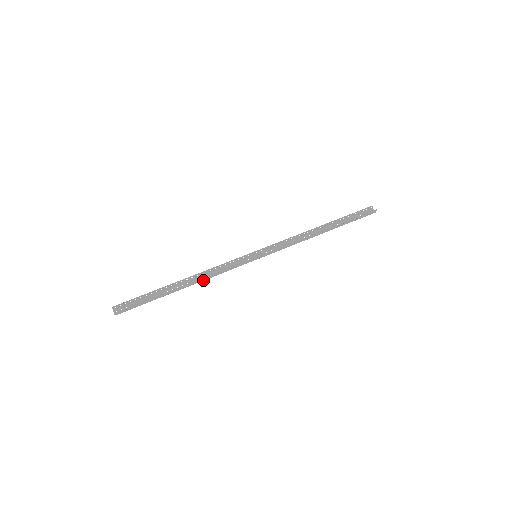
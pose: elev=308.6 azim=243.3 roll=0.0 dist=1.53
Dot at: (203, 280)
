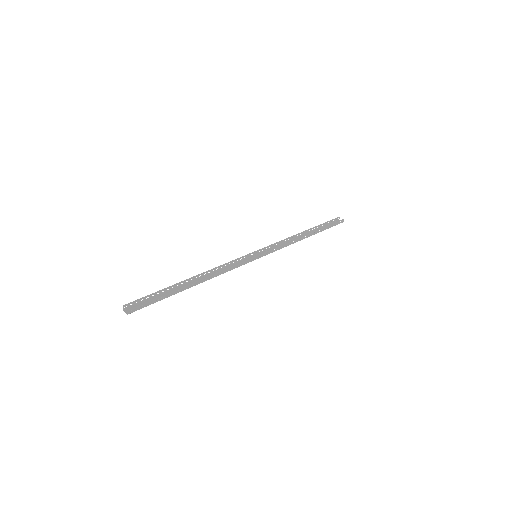
Dot at: (212, 277)
